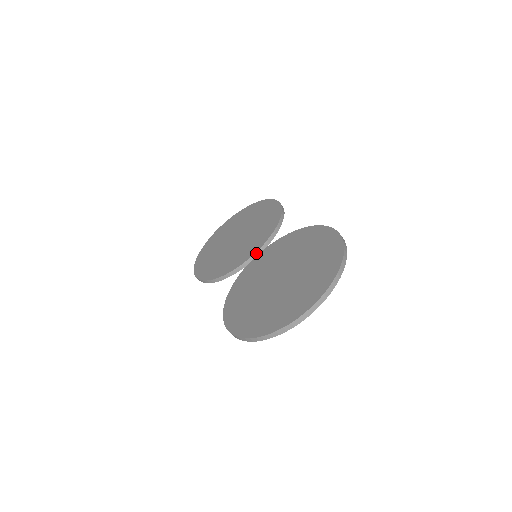
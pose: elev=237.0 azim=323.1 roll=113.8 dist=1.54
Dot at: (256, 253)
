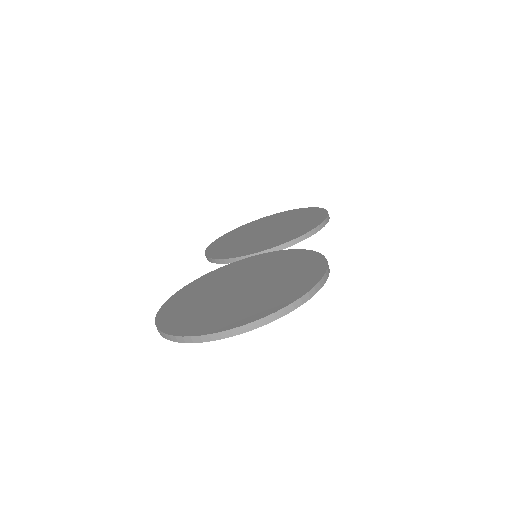
Dot at: (258, 253)
